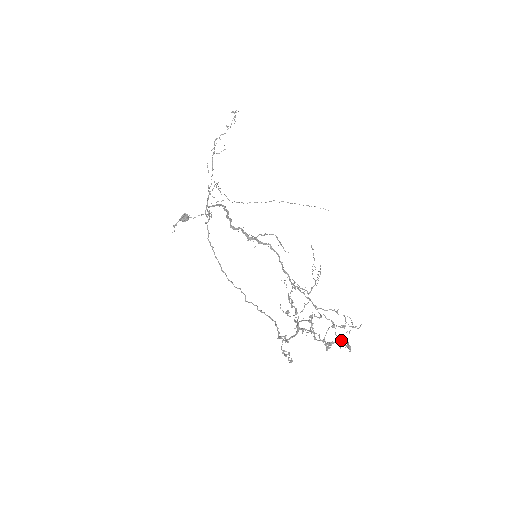
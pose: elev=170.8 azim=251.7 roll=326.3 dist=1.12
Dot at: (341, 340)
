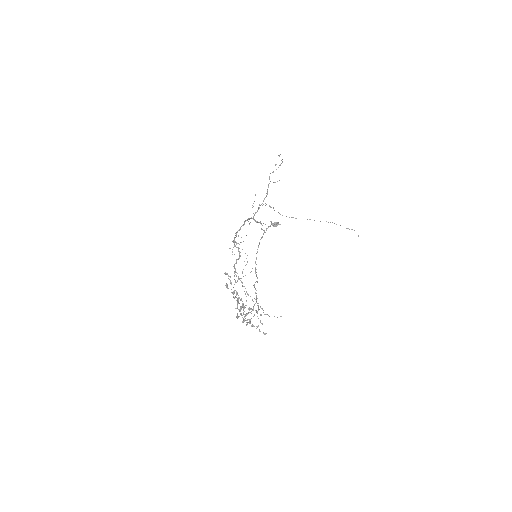
Dot at: (260, 321)
